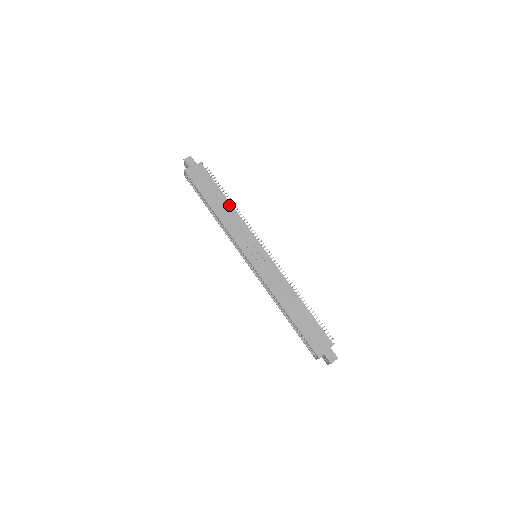
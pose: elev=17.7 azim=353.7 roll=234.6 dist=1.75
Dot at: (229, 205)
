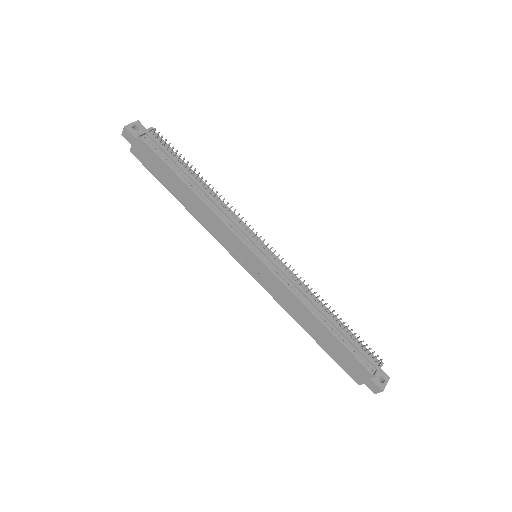
Dot at: (195, 196)
